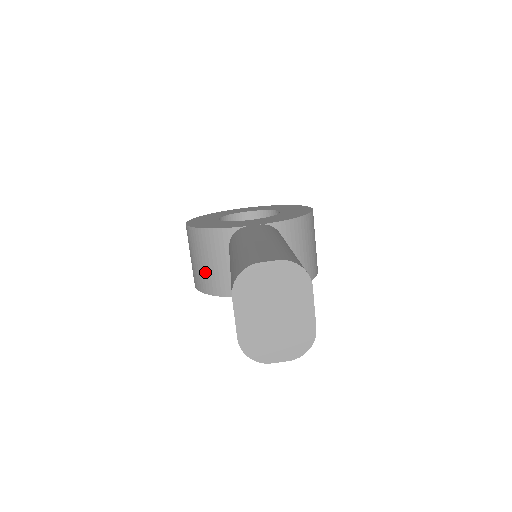
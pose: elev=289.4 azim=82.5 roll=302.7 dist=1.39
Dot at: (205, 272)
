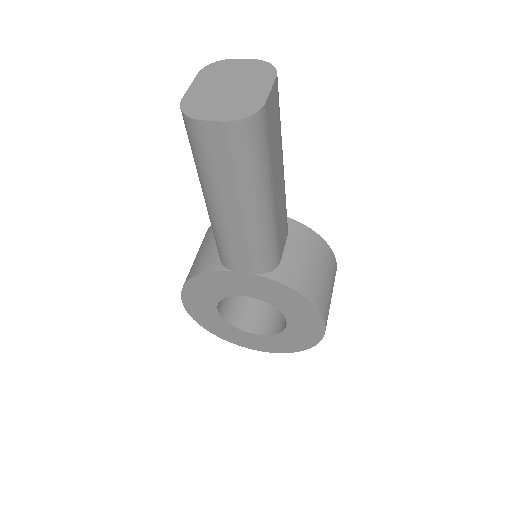
Dot at: (198, 259)
